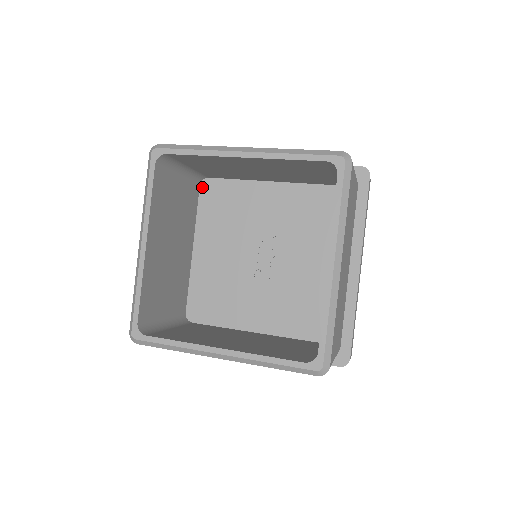
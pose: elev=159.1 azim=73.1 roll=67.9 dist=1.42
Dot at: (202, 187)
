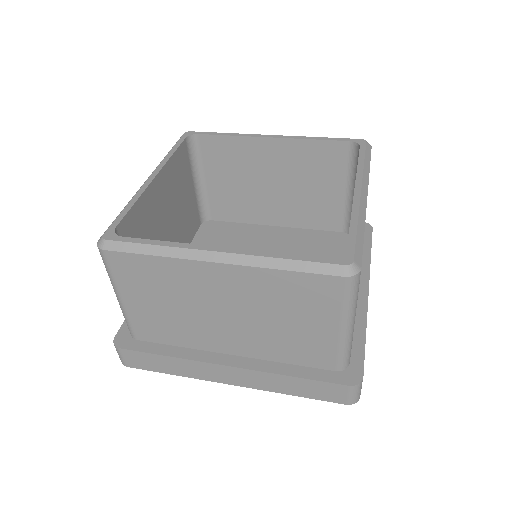
Dot at: (203, 225)
